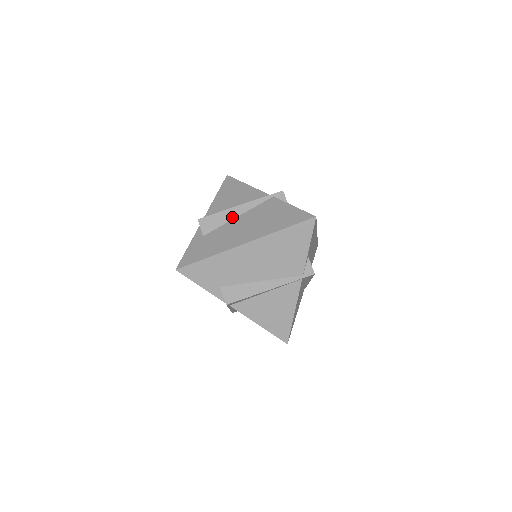
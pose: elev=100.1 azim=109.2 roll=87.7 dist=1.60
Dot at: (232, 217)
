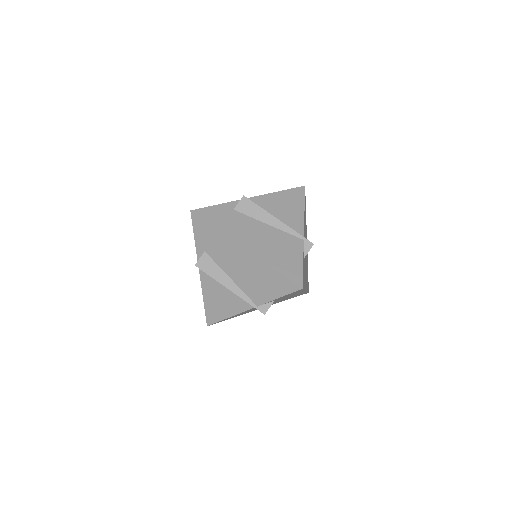
Dot at: (264, 220)
